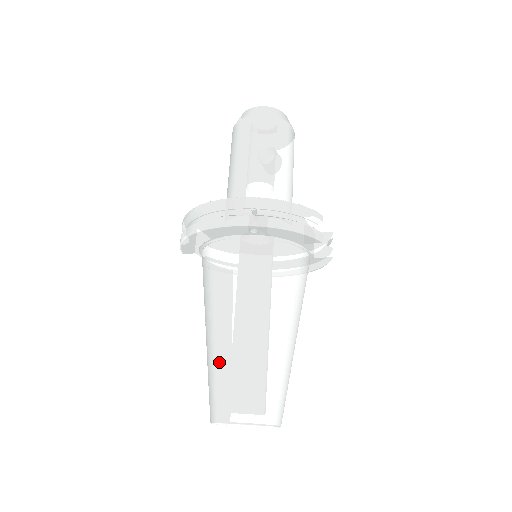
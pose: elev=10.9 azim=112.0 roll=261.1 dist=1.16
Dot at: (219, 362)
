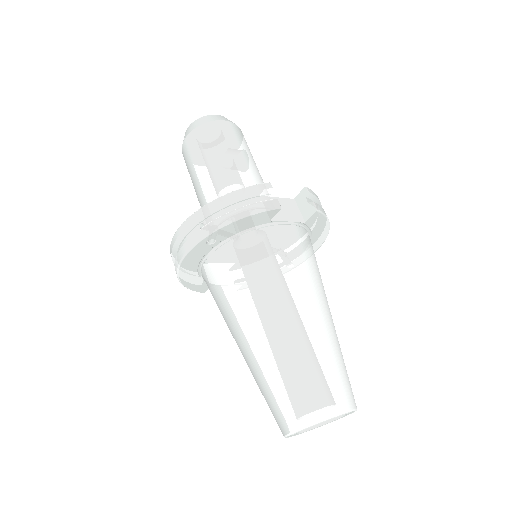
Dot at: (256, 377)
